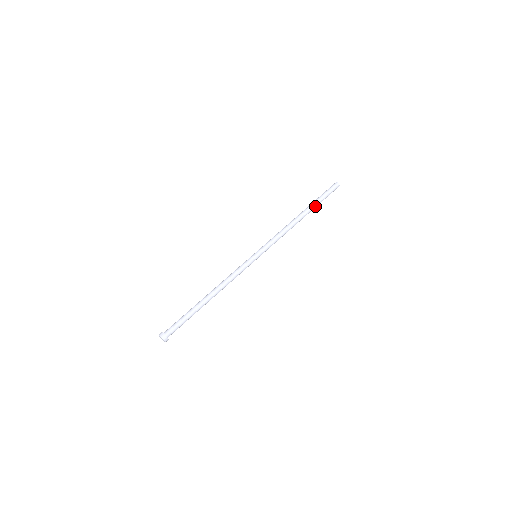
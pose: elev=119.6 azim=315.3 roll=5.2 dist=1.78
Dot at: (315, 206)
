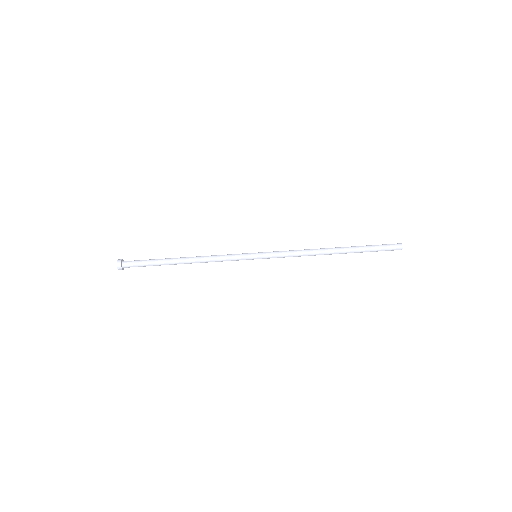
Dot at: (356, 252)
